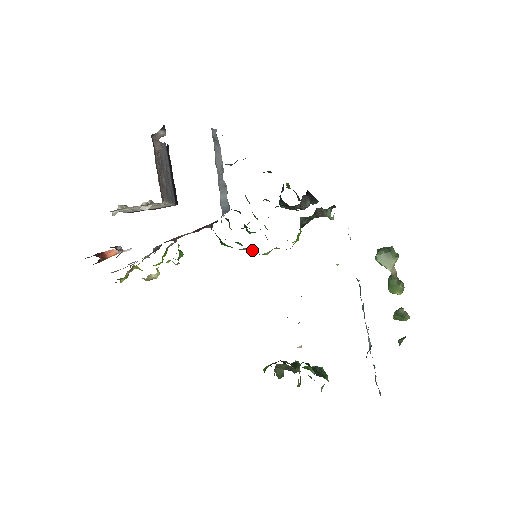
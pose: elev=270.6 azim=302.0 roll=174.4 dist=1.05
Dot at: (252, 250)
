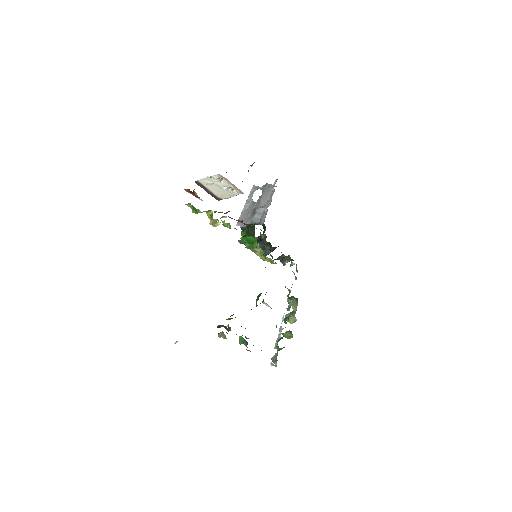
Dot at: (258, 251)
